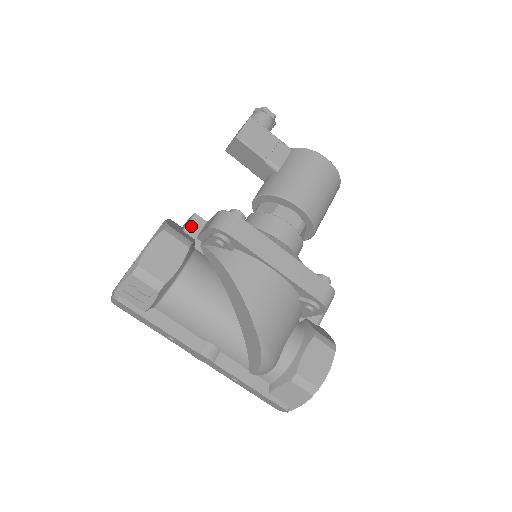
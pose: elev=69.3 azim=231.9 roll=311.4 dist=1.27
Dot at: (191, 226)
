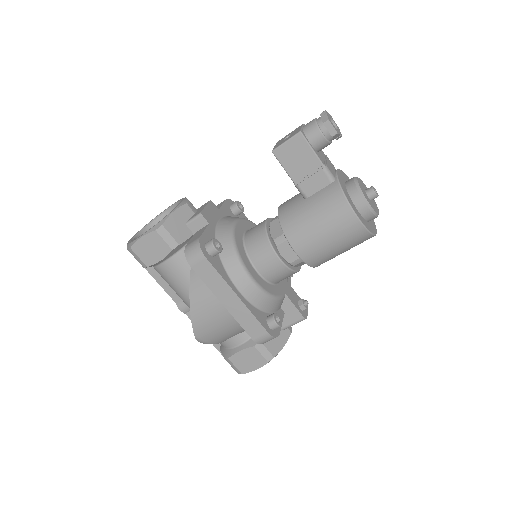
Dot at: (194, 222)
